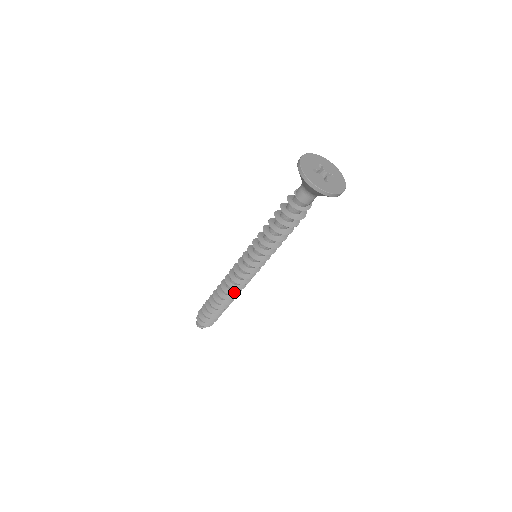
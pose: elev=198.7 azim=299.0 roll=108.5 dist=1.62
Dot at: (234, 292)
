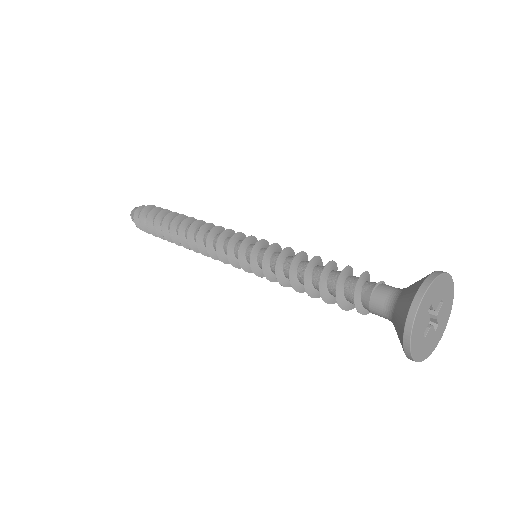
Dot at: (196, 247)
